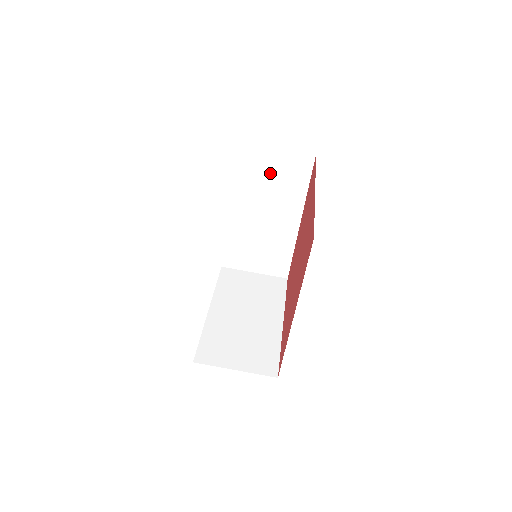
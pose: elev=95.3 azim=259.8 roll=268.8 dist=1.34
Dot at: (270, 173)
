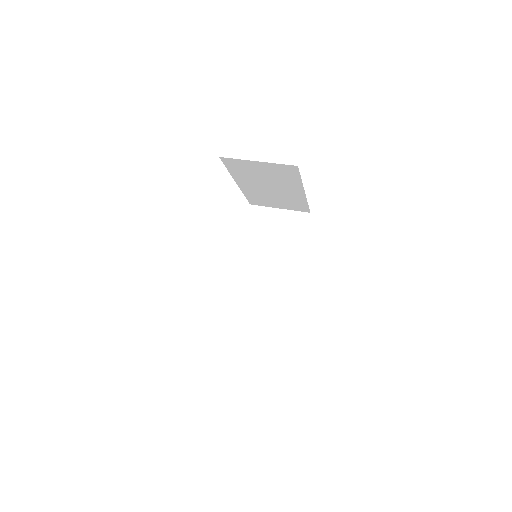
Dot at: (275, 229)
